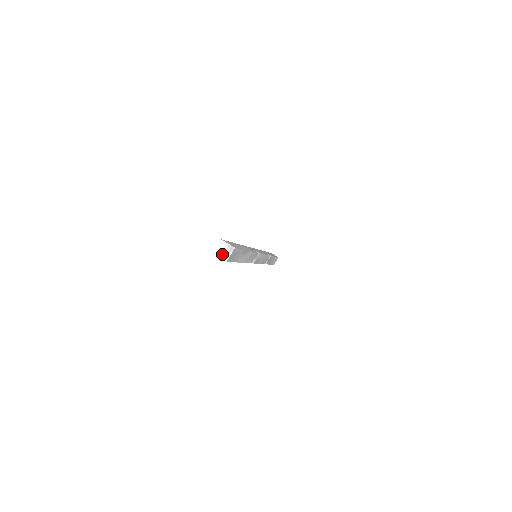
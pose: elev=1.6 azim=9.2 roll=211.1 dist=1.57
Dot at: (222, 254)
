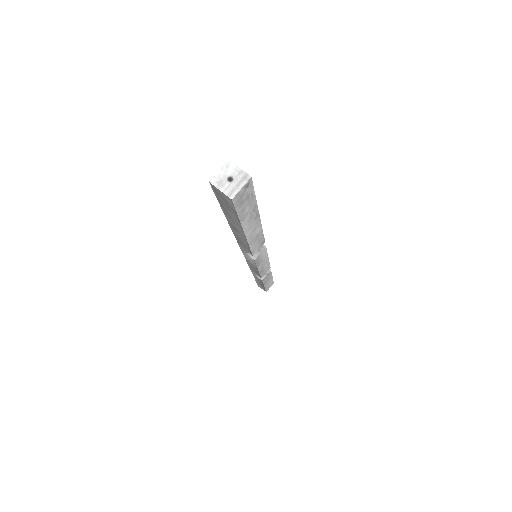
Dot at: (225, 185)
